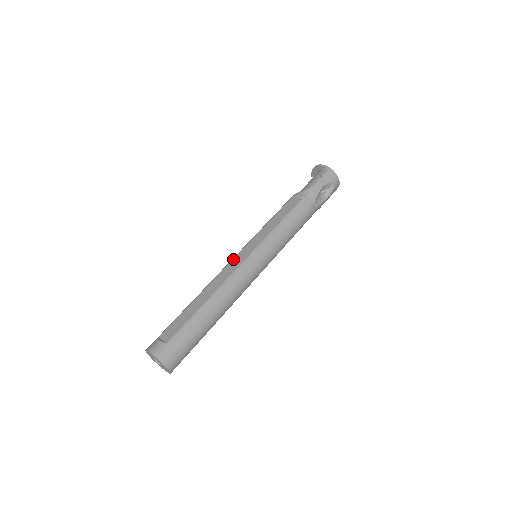
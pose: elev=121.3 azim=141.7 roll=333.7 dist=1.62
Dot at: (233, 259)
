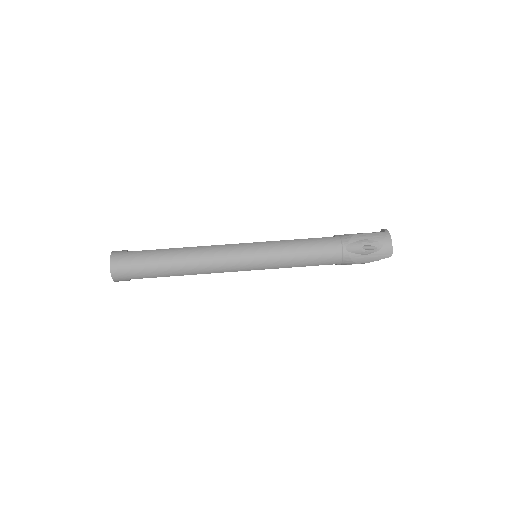
Dot at: occluded
